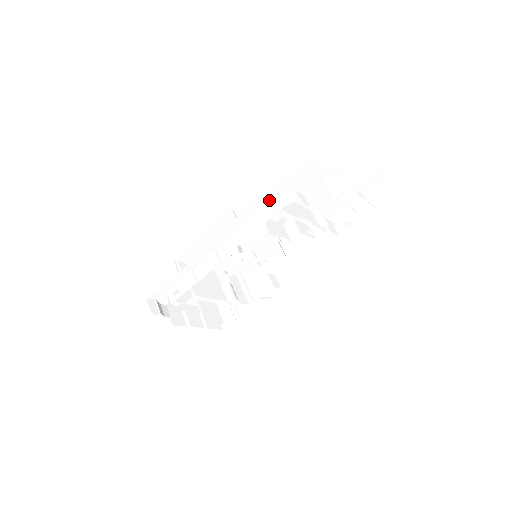
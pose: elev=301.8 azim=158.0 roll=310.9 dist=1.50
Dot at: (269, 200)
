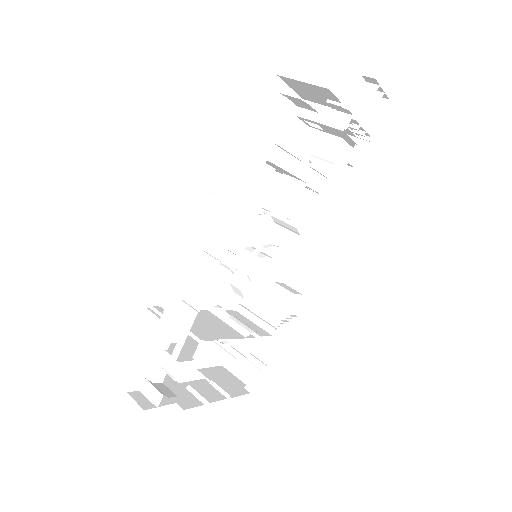
Dot at: (253, 137)
